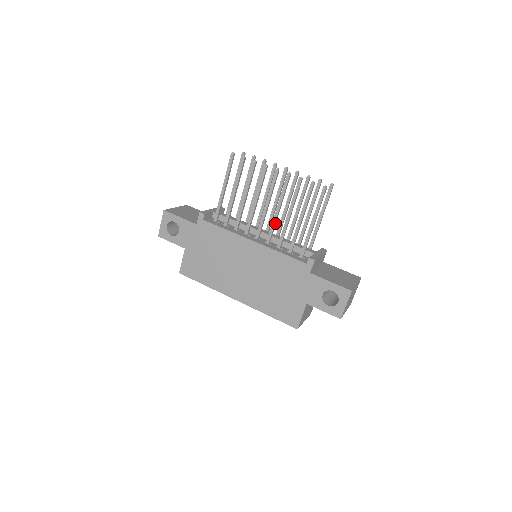
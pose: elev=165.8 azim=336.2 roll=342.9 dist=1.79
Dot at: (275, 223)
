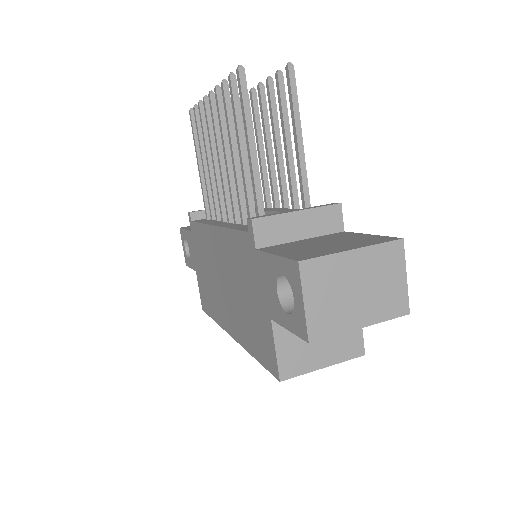
Dot at: (232, 183)
